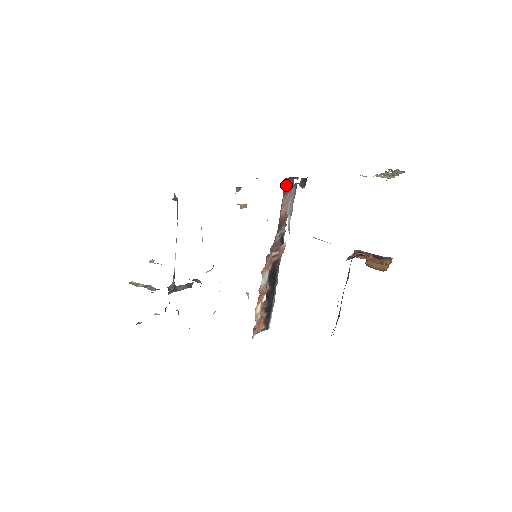
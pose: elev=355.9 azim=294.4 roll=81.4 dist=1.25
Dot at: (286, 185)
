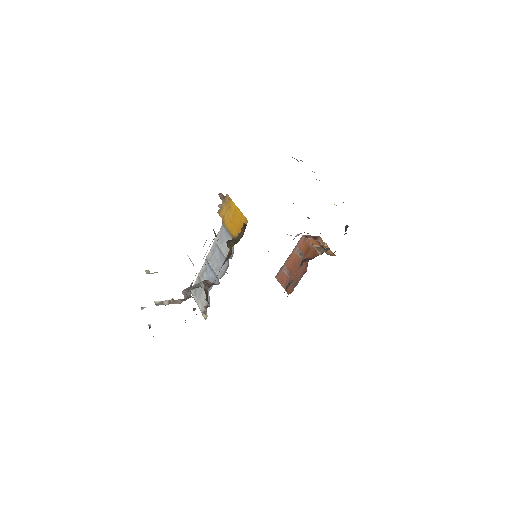
Dot at: occluded
